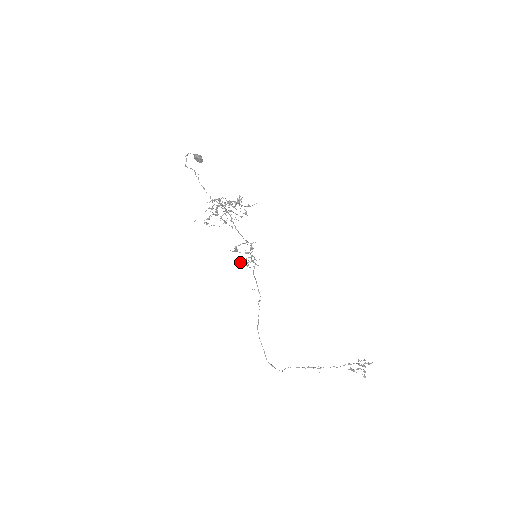
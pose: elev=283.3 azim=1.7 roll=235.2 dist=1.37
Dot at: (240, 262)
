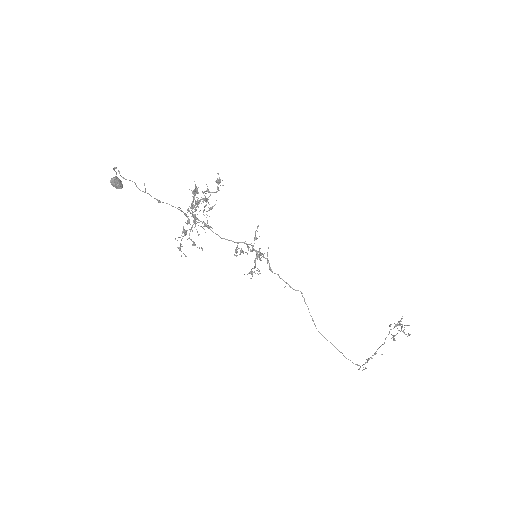
Dot at: (261, 254)
